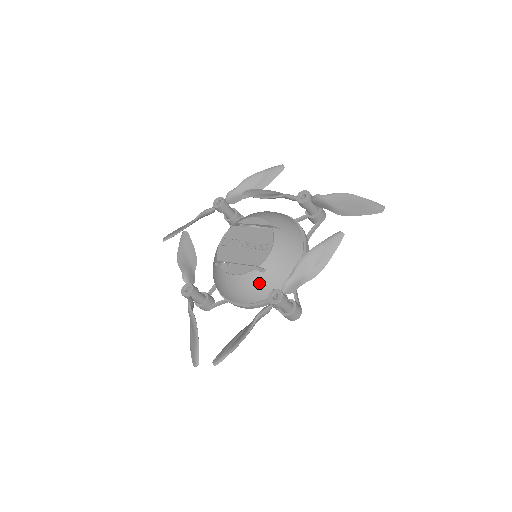
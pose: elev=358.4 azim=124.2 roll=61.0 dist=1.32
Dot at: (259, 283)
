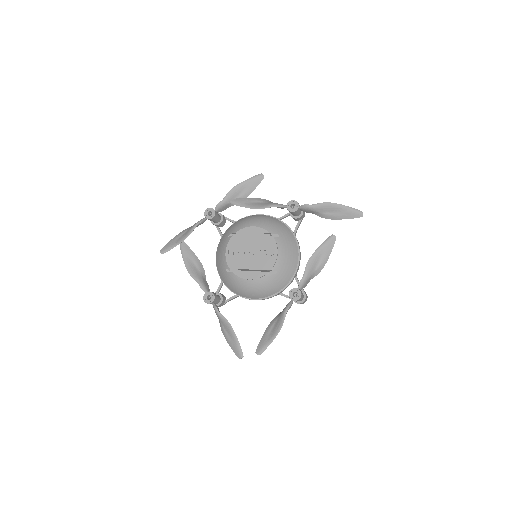
Dot at: (273, 282)
